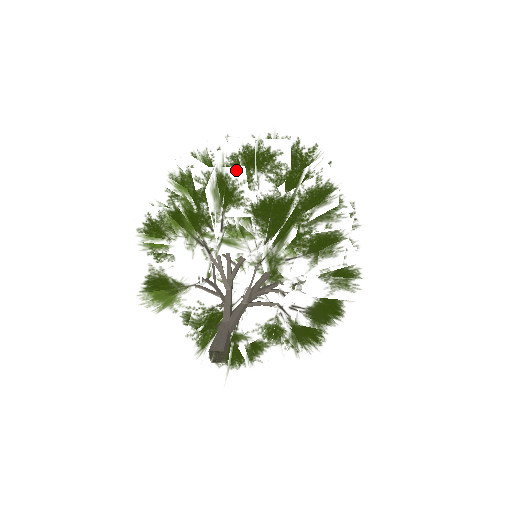
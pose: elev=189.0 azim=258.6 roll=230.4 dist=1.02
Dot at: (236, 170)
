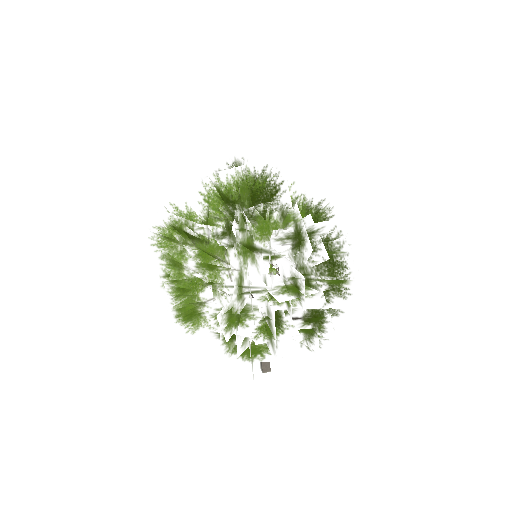
Dot at: (292, 334)
